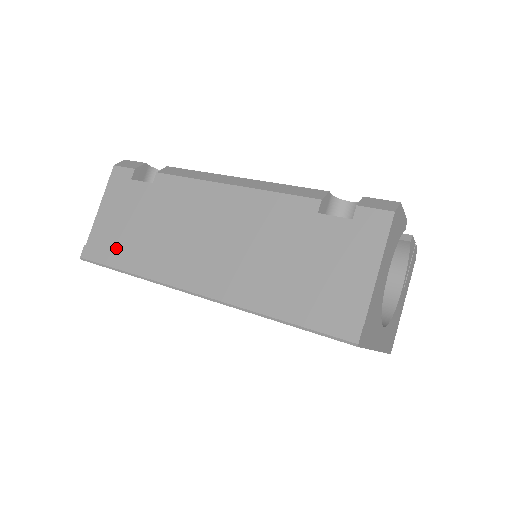
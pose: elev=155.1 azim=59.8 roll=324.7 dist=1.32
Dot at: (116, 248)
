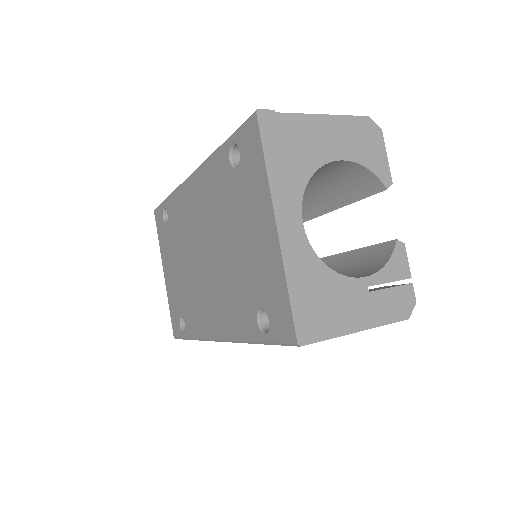
Dot at: occluded
